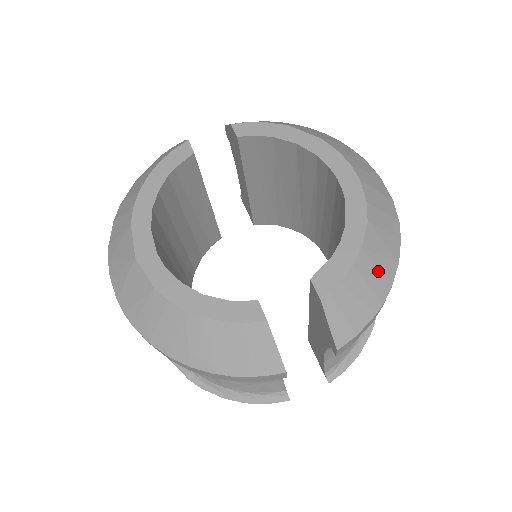
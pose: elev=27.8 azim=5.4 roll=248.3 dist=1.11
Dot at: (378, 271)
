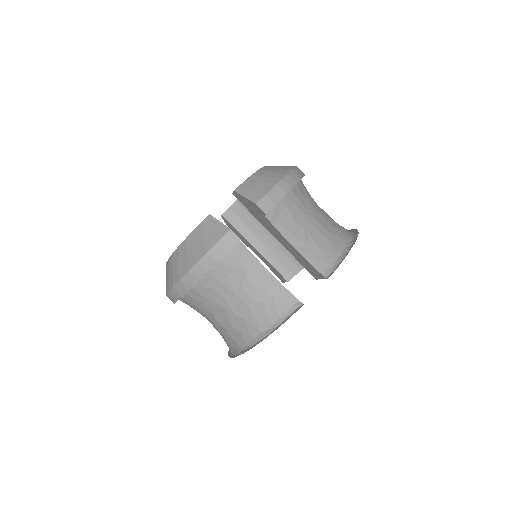
Dot at: (273, 173)
